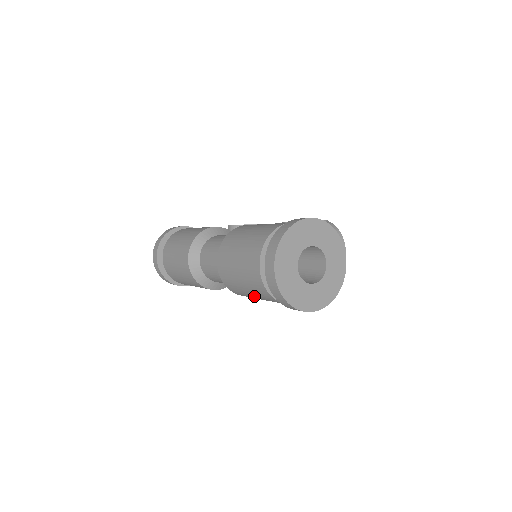
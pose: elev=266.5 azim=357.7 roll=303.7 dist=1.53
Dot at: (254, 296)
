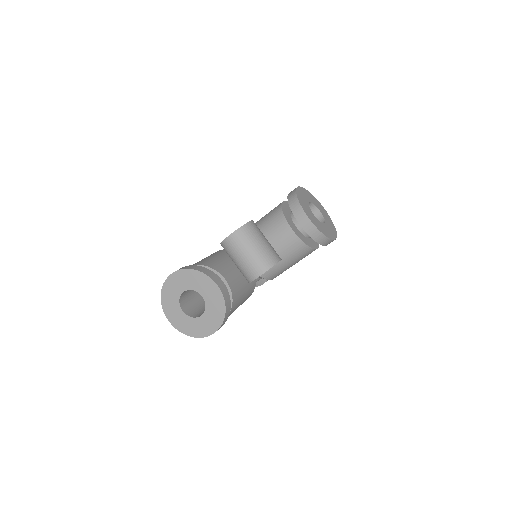
Dot at: occluded
